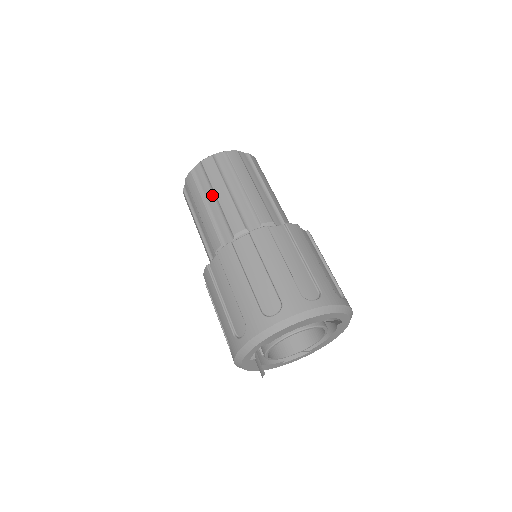
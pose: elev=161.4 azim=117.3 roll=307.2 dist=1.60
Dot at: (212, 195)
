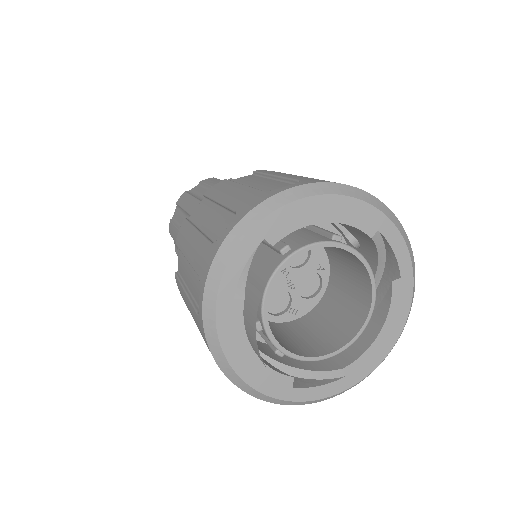
Dot at: occluded
